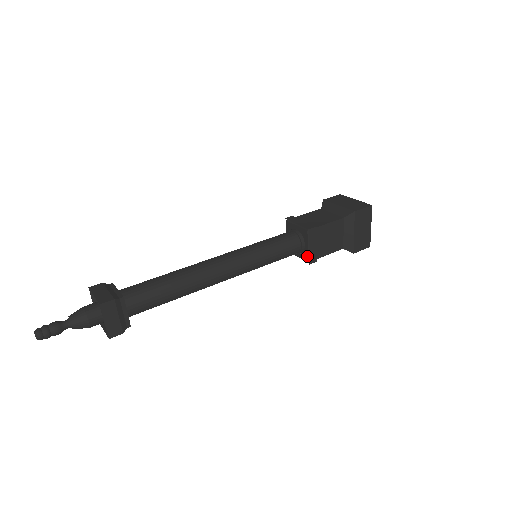
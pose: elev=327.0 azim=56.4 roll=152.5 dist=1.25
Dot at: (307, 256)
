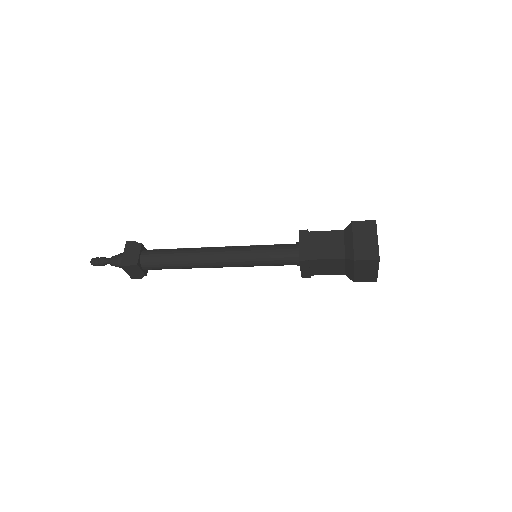
Dot at: (299, 255)
